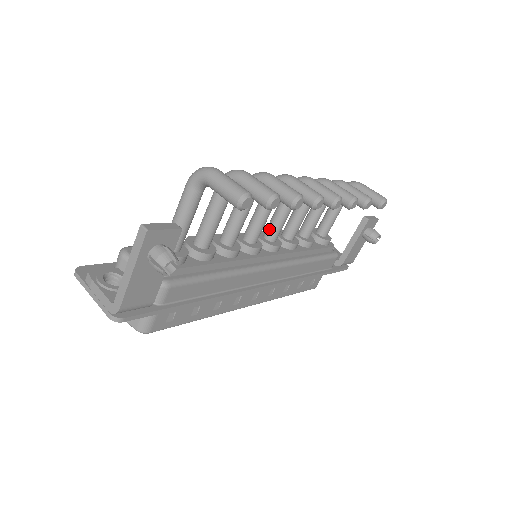
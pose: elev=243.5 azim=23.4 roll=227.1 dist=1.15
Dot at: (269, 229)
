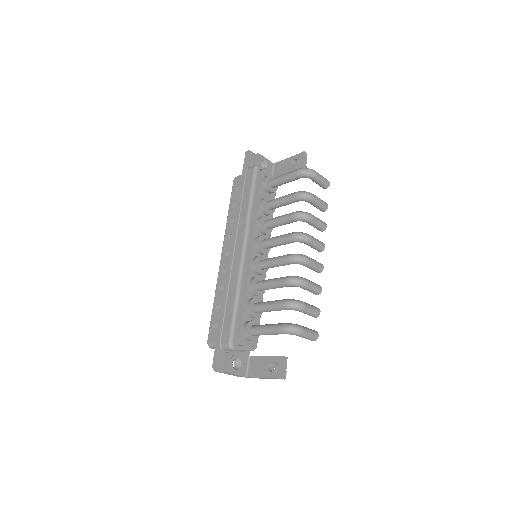
Dot at: occluded
